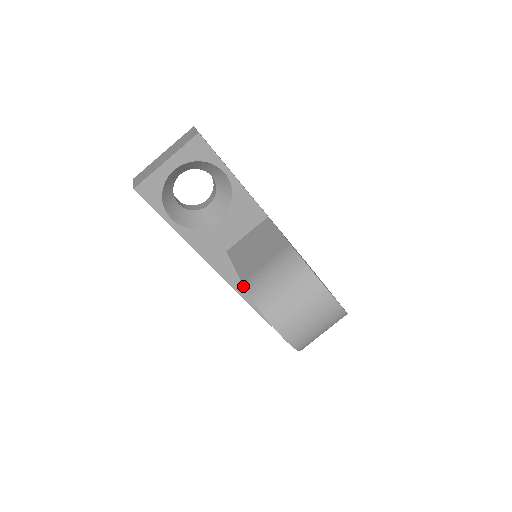
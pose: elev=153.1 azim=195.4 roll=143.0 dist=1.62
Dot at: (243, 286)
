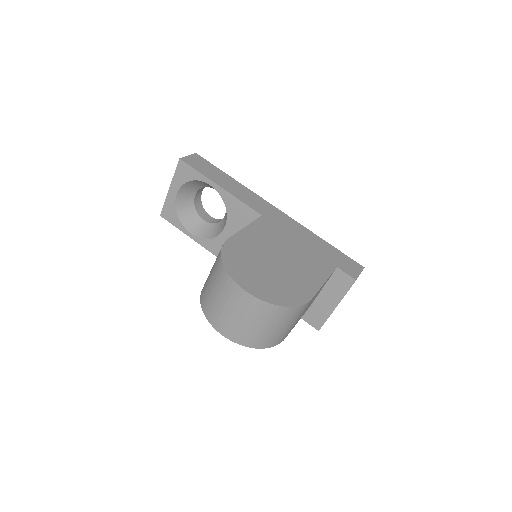
Dot at: occluded
